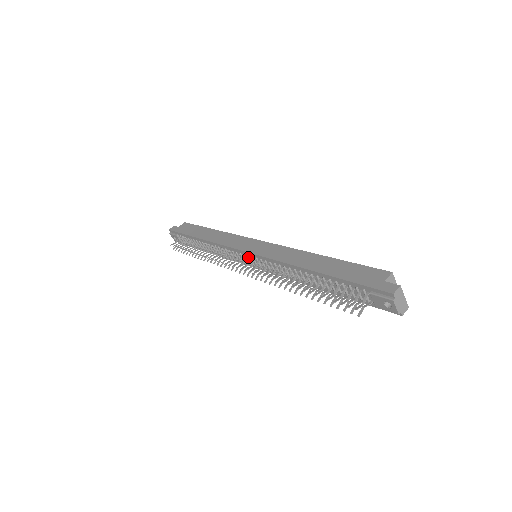
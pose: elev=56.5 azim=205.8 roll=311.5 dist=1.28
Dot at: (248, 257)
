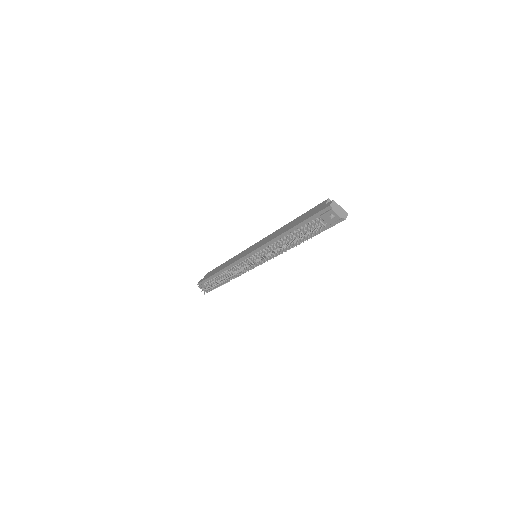
Dot at: (250, 258)
